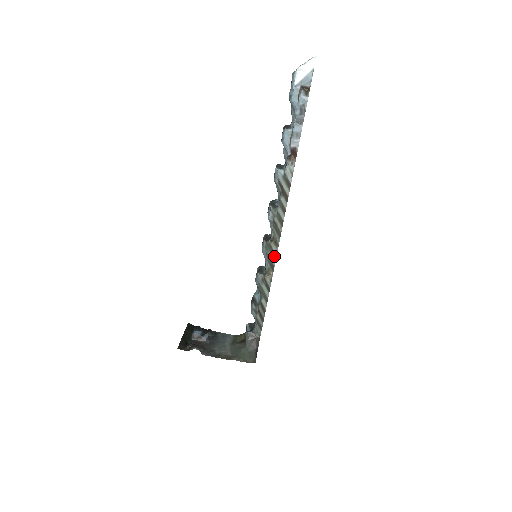
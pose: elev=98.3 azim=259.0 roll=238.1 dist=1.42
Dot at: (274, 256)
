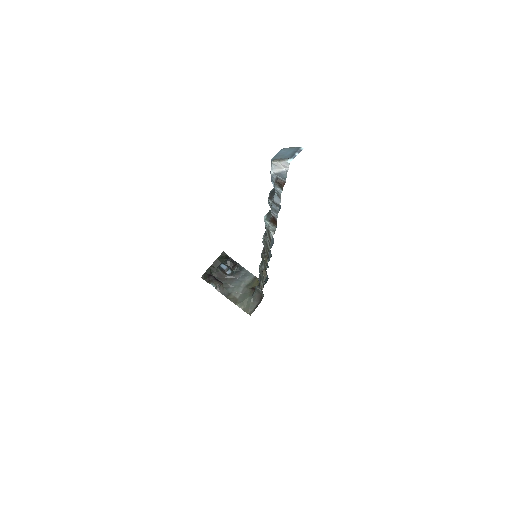
Dot at: (265, 268)
